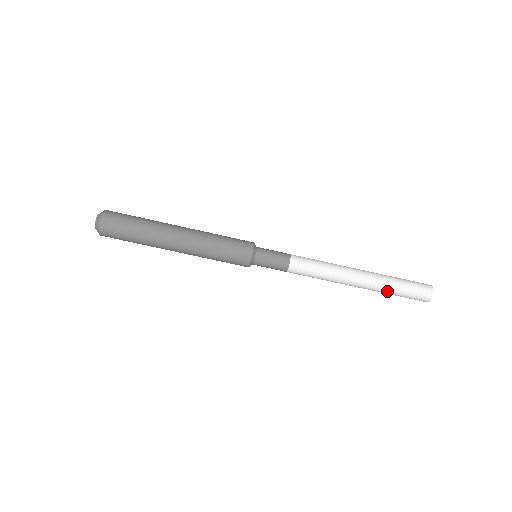
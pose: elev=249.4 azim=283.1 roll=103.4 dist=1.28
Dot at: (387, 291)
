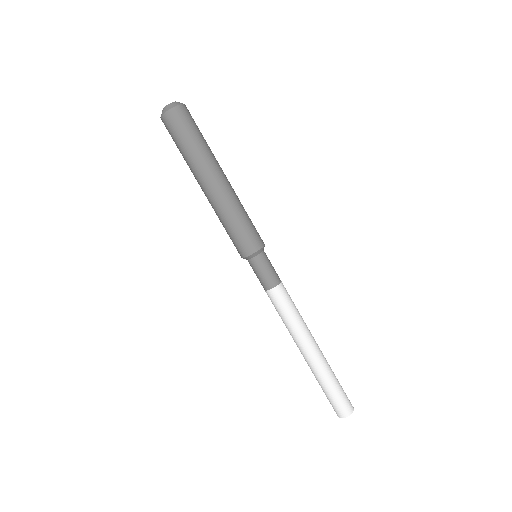
Dot at: (318, 380)
